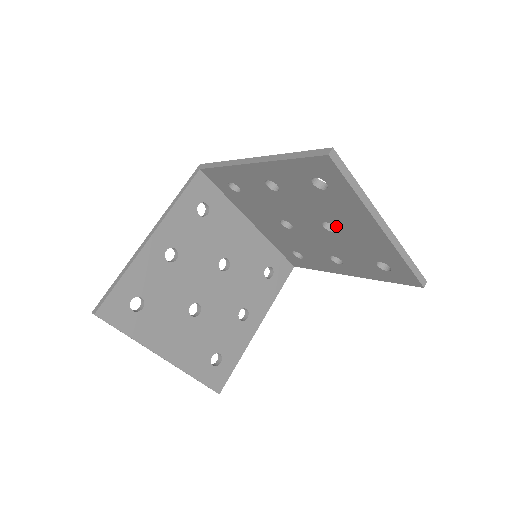
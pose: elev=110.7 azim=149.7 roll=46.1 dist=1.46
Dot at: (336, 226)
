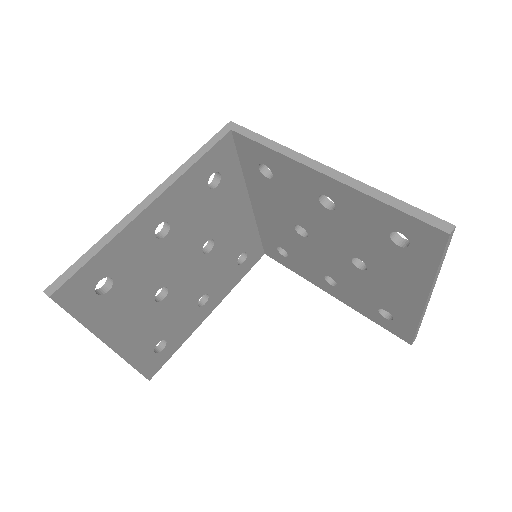
Dot at: (370, 268)
